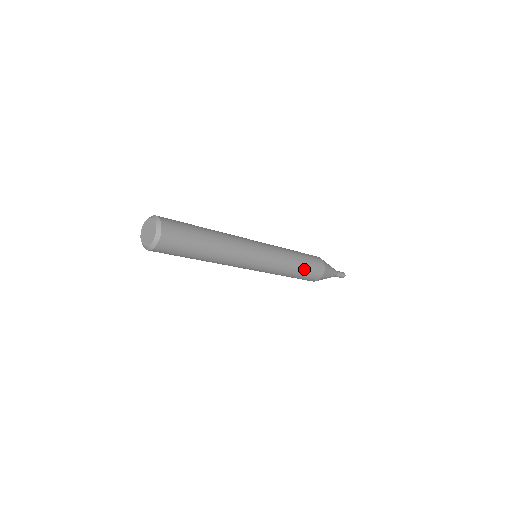
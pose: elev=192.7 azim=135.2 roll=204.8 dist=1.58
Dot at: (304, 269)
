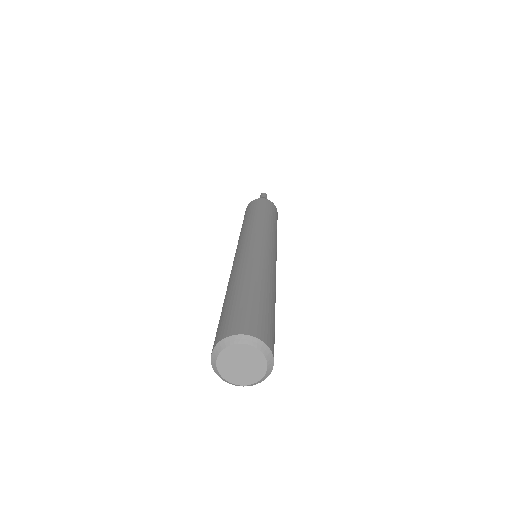
Dot at: occluded
